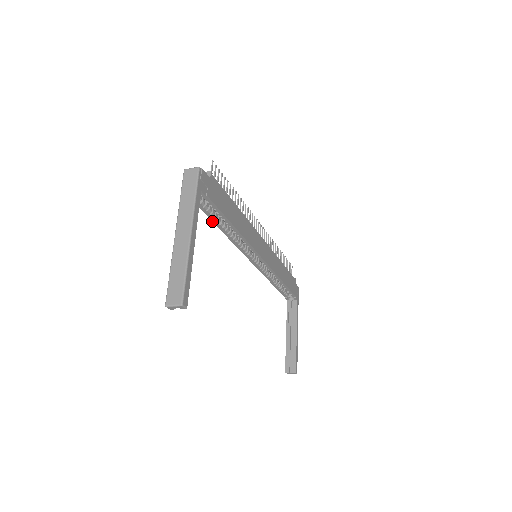
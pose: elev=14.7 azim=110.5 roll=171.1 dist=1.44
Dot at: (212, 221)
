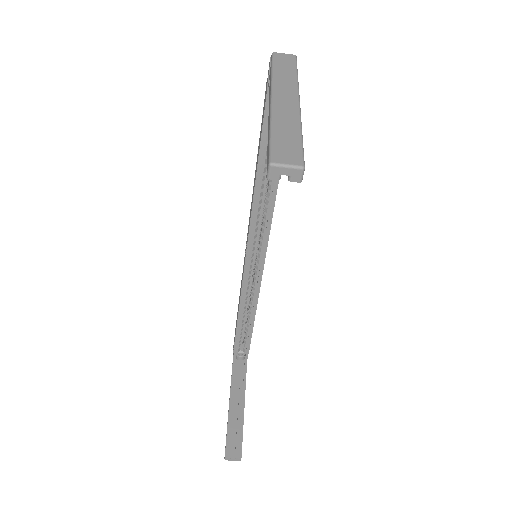
Dot at: (258, 156)
